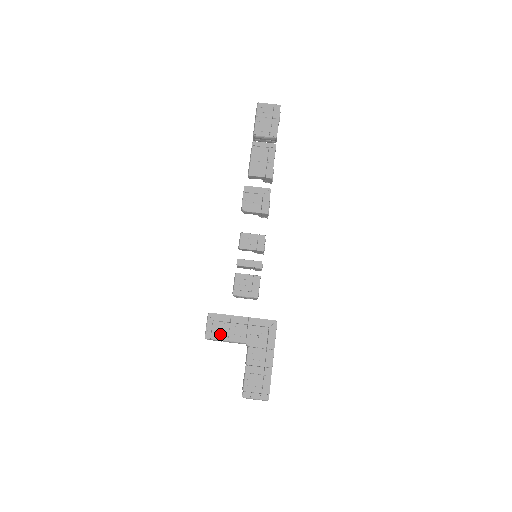
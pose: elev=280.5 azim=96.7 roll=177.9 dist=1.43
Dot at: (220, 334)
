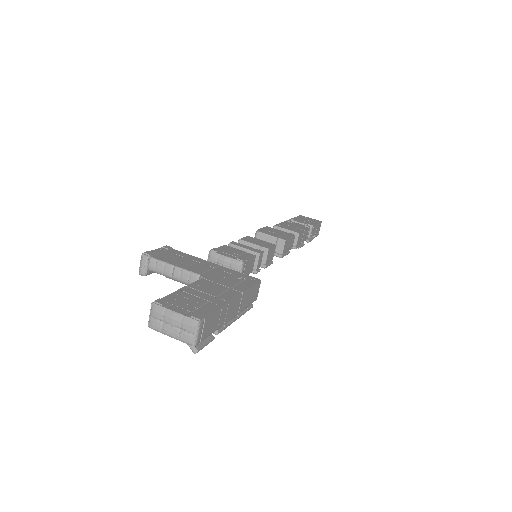
Dot at: (167, 259)
